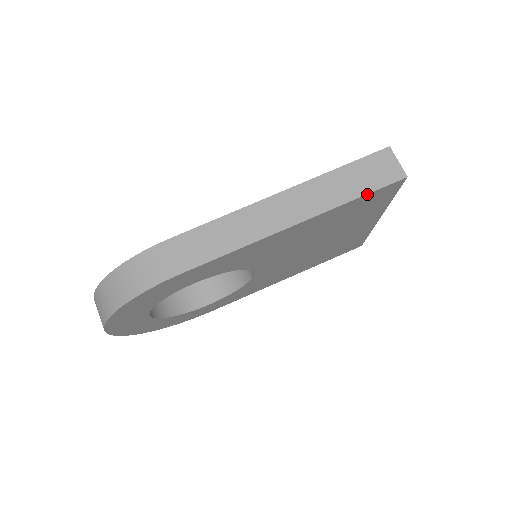
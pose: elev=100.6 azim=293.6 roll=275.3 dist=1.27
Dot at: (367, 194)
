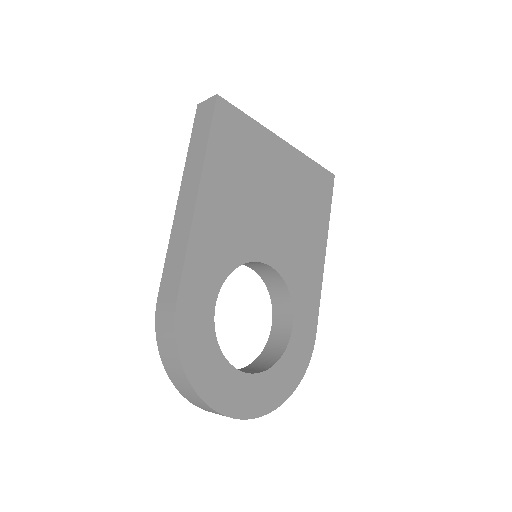
Dot at: (211, 129)
